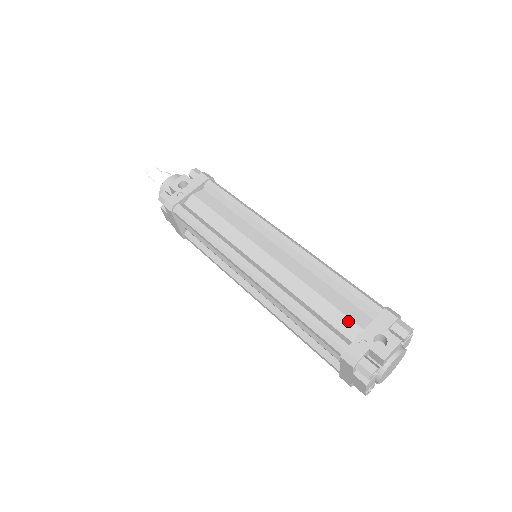
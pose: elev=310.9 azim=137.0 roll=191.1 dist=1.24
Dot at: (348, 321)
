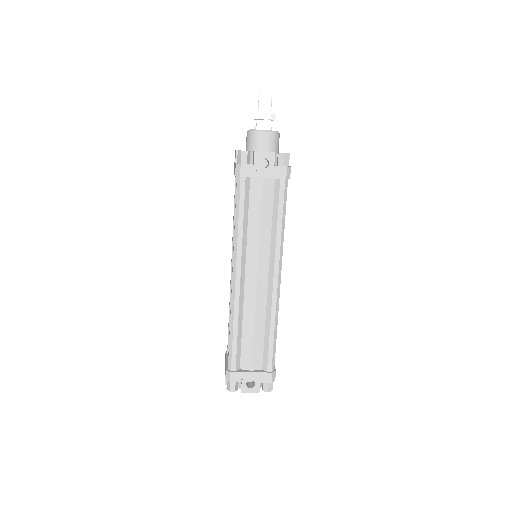
Dot at: (250, 359)
